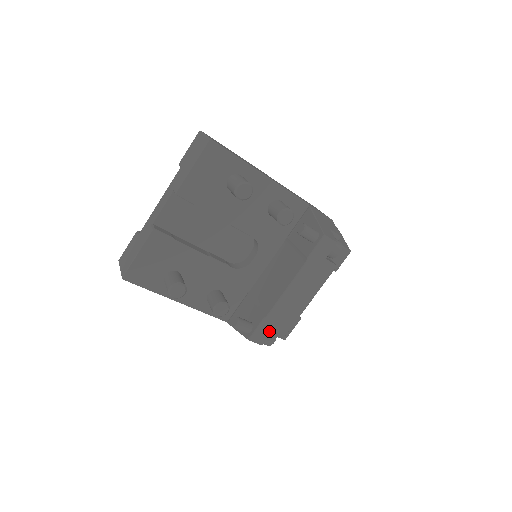
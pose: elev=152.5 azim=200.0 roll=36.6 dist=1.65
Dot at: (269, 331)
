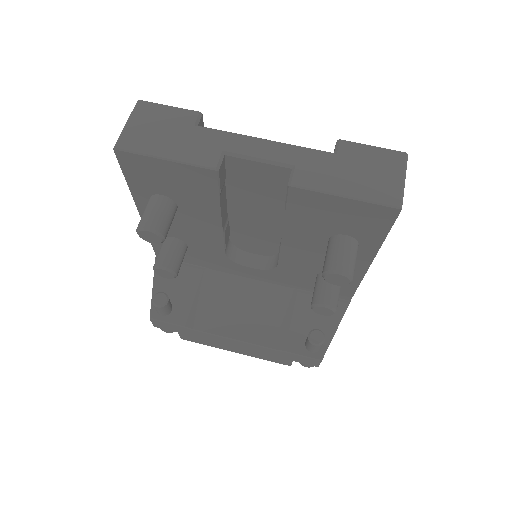
Dot at: (175, 330)
